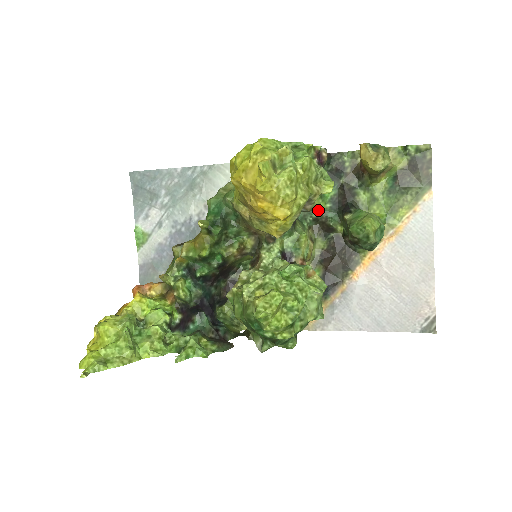
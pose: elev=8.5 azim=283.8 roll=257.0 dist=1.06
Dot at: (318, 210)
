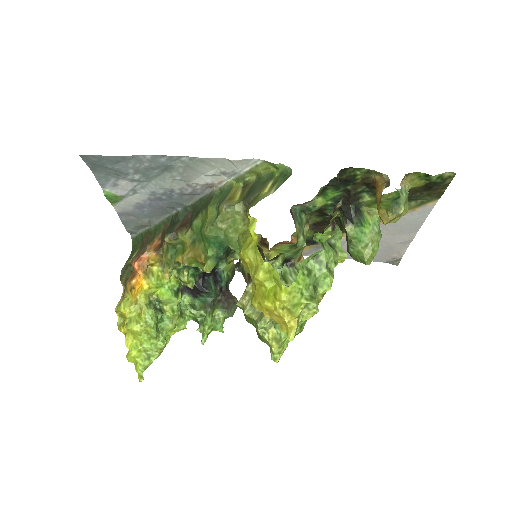
Dot at: (318, 207)
